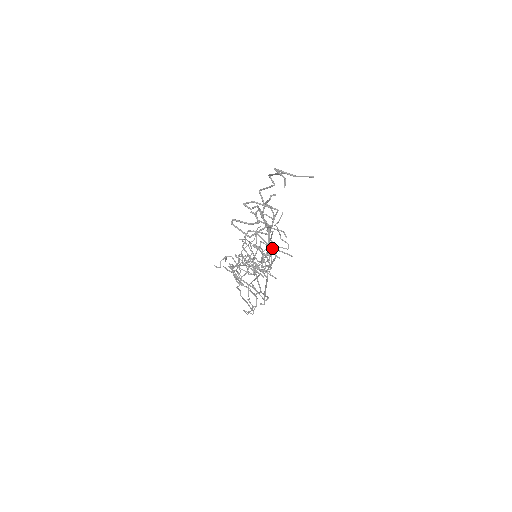
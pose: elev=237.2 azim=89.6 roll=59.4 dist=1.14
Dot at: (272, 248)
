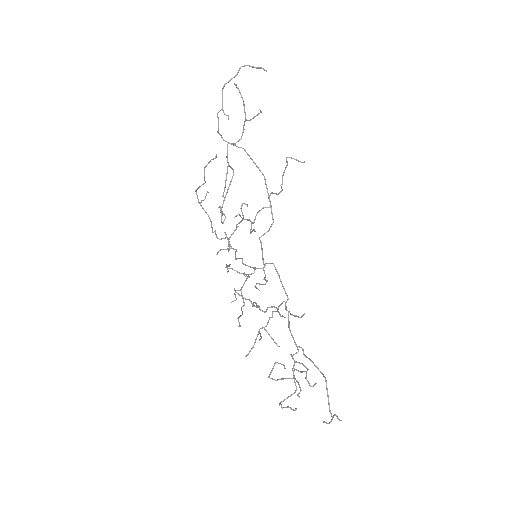
Dot at: (278, 312)
